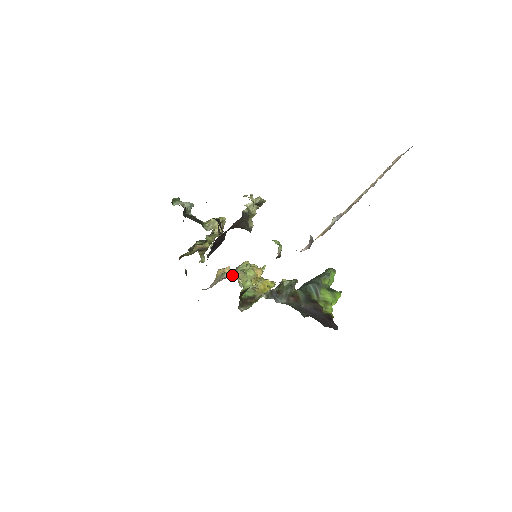
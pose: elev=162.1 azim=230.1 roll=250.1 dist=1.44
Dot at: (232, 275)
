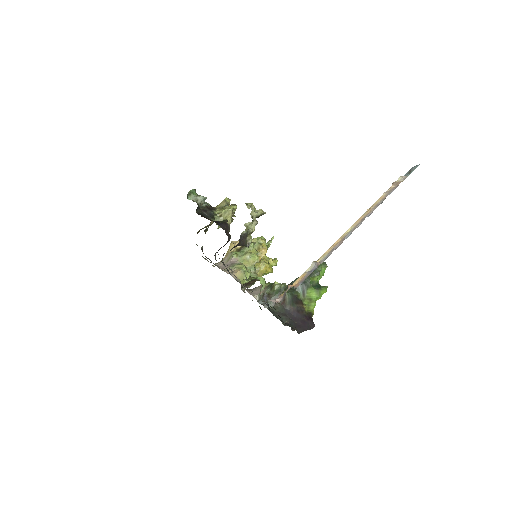
Dot at: (239, 257)
